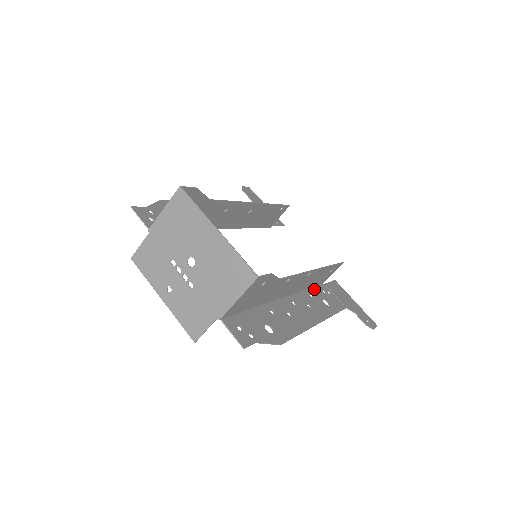
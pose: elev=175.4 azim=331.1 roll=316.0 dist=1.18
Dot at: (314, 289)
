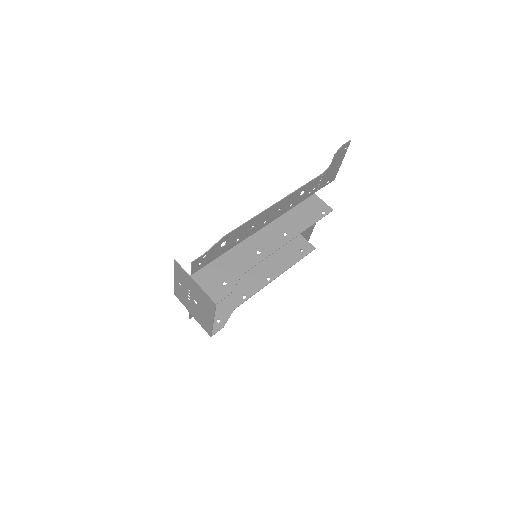
Dot at: (284, 245)
